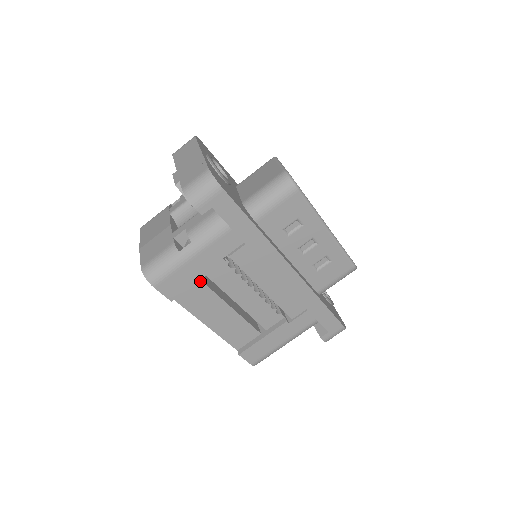
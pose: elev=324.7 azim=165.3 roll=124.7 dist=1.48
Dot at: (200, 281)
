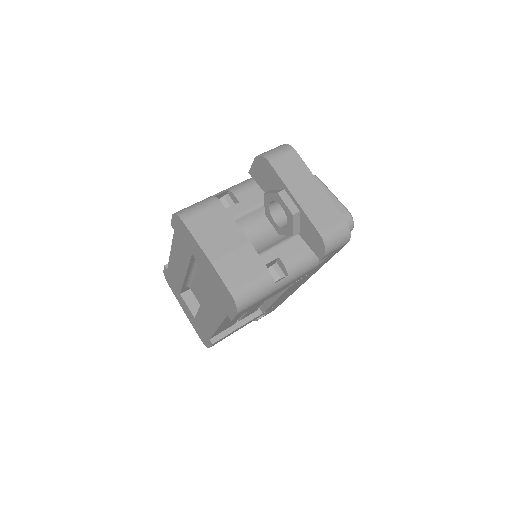
Dot at: occluded
